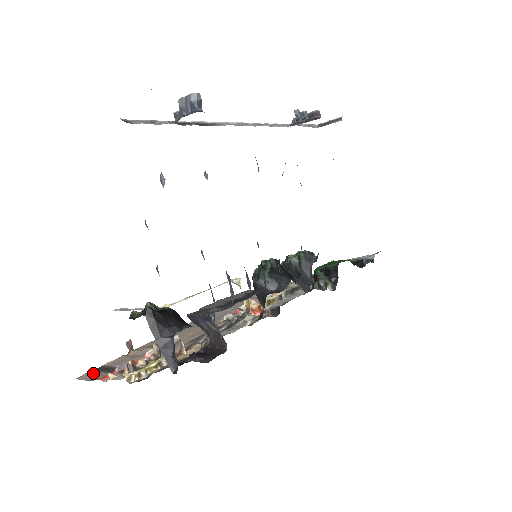
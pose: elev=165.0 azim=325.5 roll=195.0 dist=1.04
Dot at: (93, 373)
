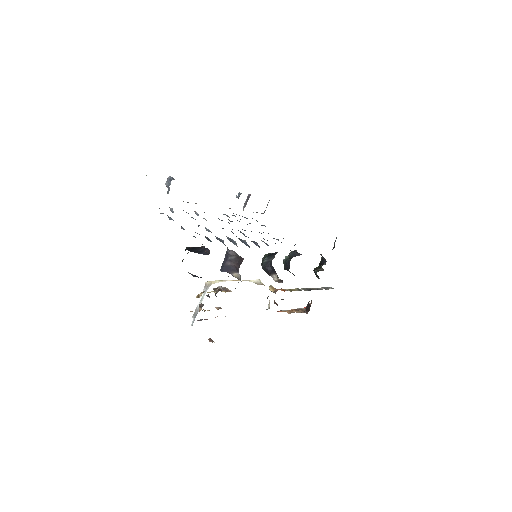
Dot at: occluded
